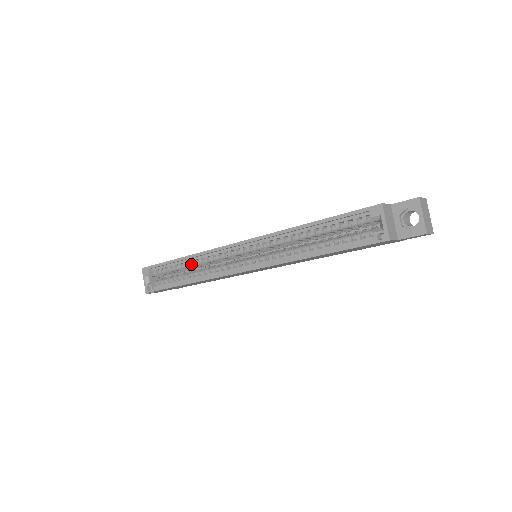
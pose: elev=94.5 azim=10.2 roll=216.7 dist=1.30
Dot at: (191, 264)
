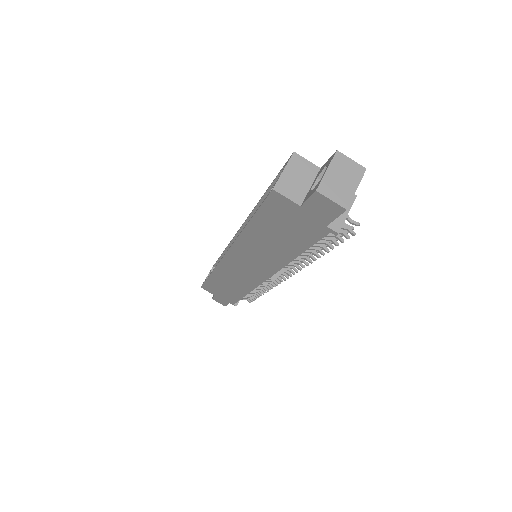
Dot at: occluded
